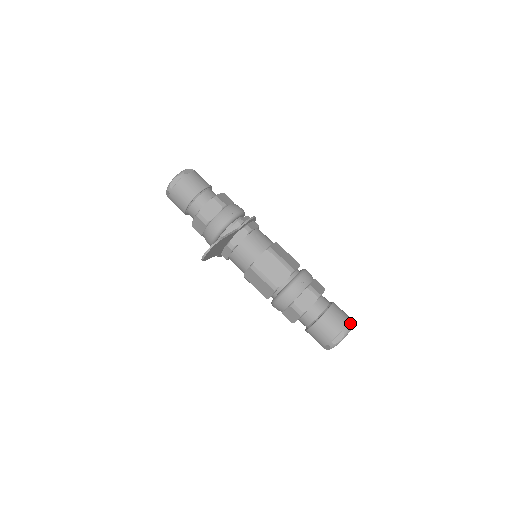
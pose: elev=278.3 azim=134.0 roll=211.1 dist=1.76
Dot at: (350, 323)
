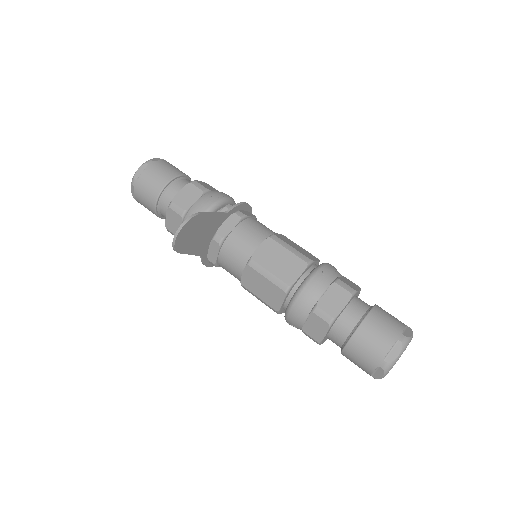
Dot at: (408, 330)
